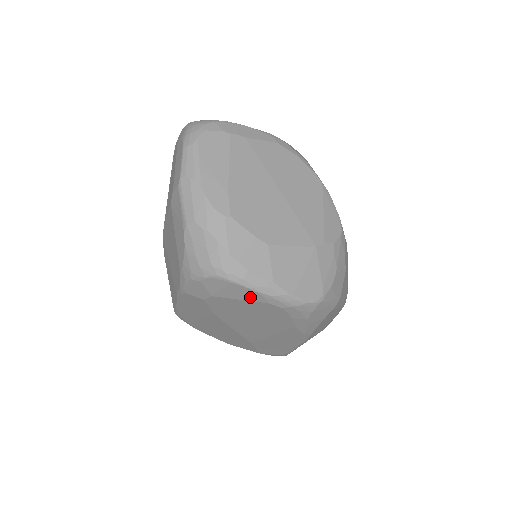
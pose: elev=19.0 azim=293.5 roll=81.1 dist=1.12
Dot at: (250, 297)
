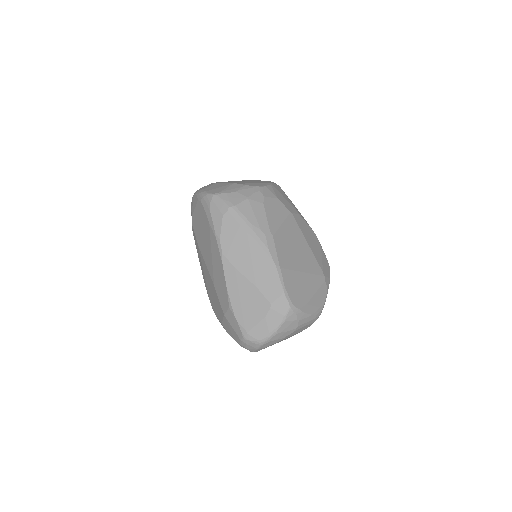
Dot at: (196, 202)
